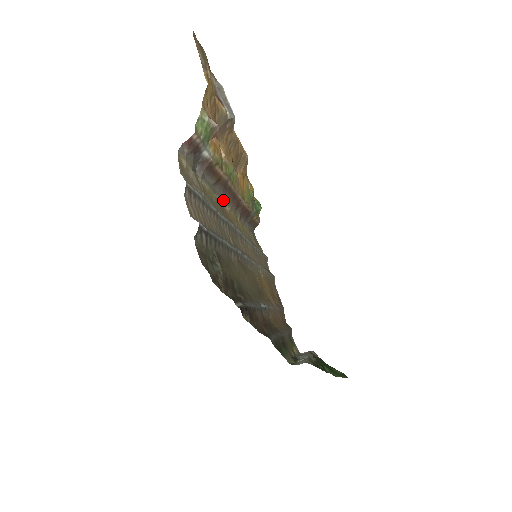
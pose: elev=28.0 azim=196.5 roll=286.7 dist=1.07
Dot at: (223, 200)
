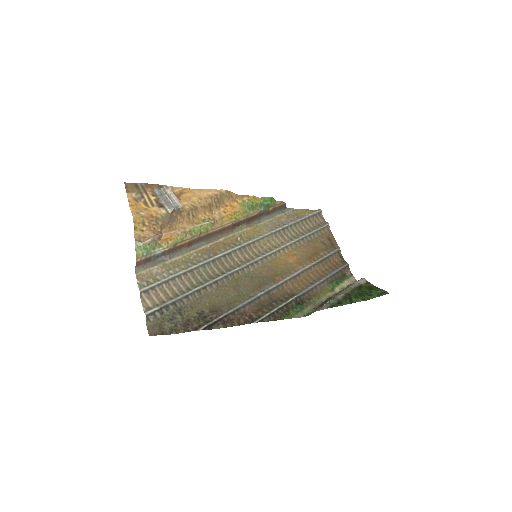
Dot at: (210, 242)
